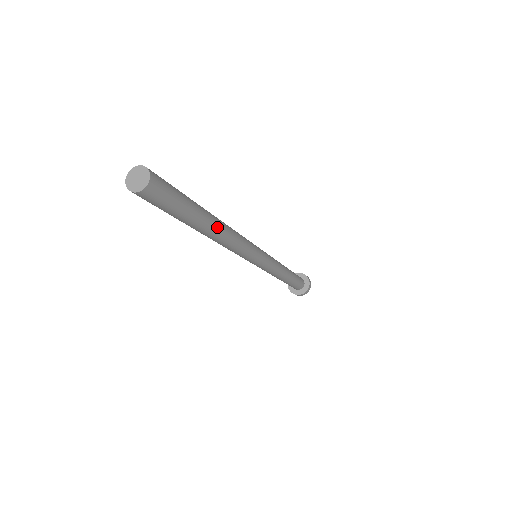
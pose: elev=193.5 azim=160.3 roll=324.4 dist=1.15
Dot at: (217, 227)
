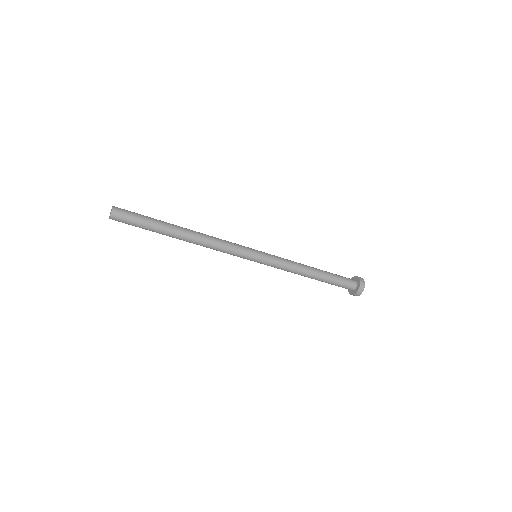
Dot at: (183, 234)
